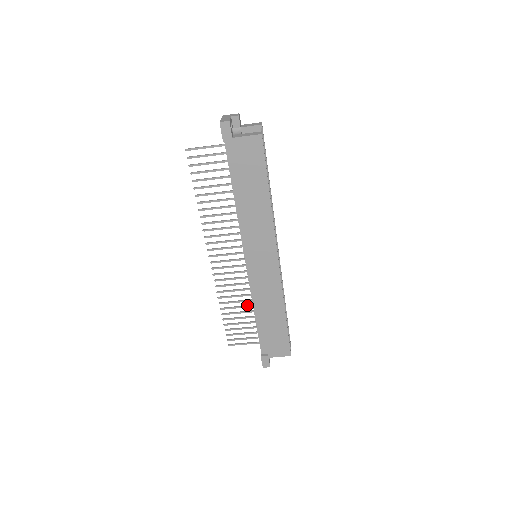
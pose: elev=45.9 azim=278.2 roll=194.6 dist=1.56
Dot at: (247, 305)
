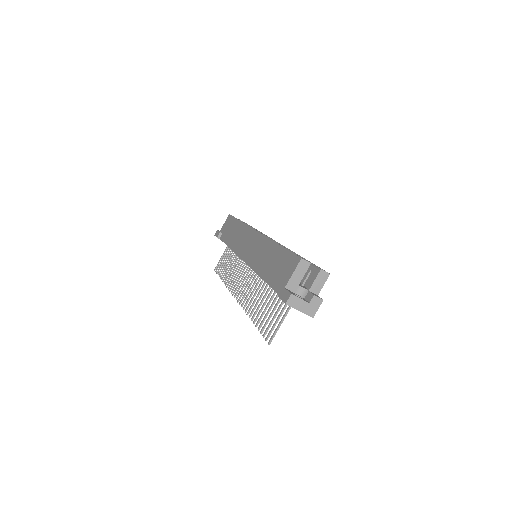
Dot at: (268, 291)
